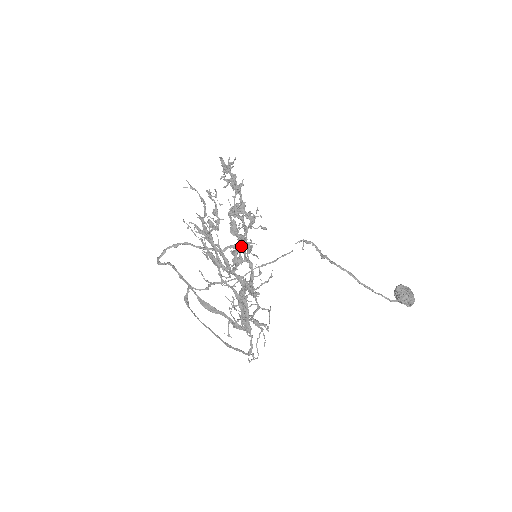
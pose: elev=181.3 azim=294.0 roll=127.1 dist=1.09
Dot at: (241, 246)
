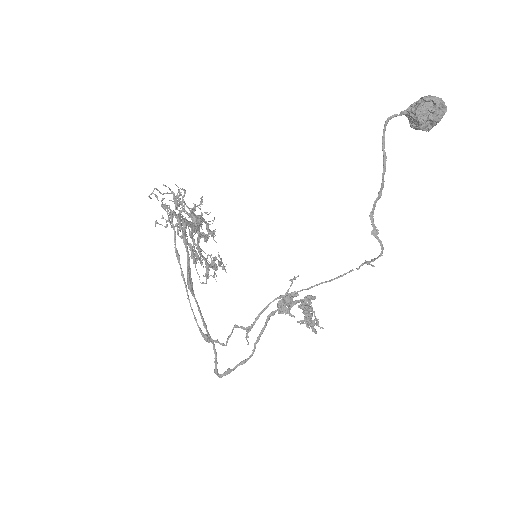
Dot at: occluded
